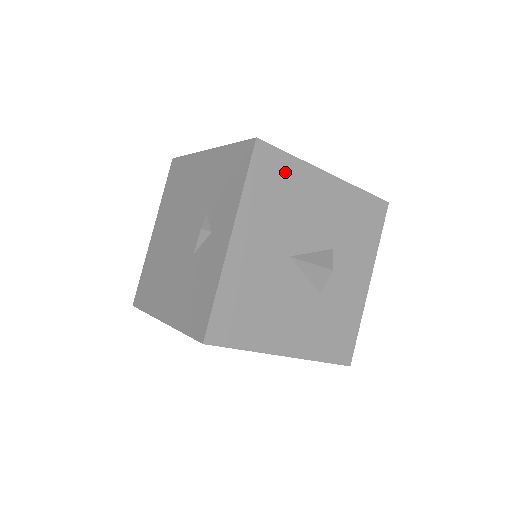
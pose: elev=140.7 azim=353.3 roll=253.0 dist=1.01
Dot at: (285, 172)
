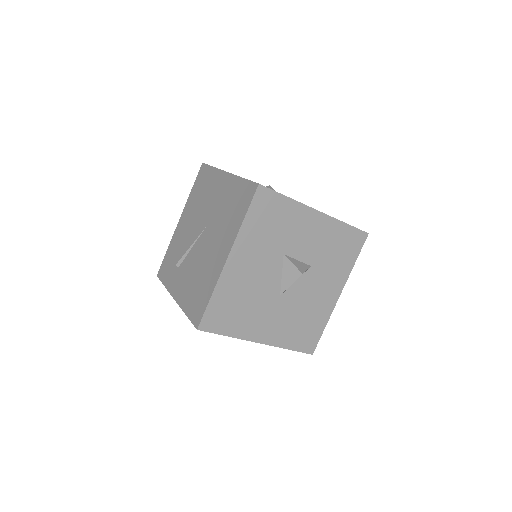
Dot at: (222, 303)
